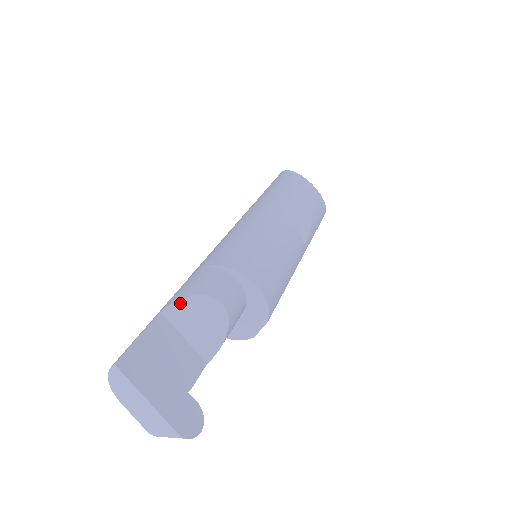
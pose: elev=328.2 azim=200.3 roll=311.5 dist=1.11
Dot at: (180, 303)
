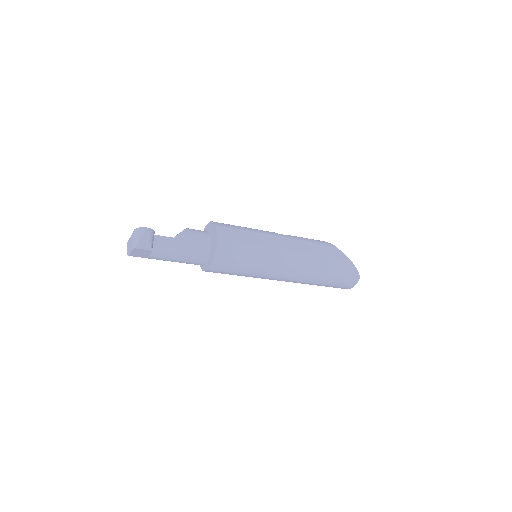
Dot at: occluded
